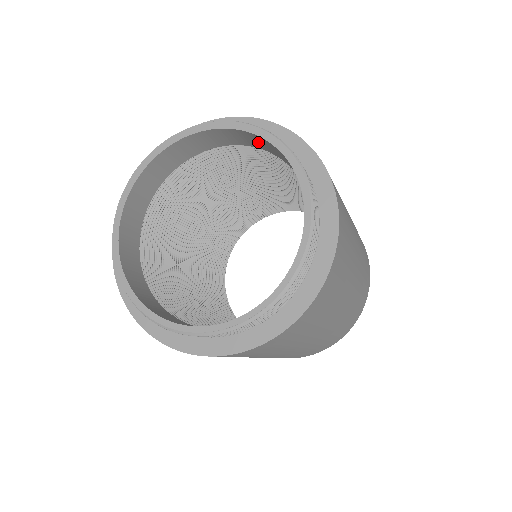
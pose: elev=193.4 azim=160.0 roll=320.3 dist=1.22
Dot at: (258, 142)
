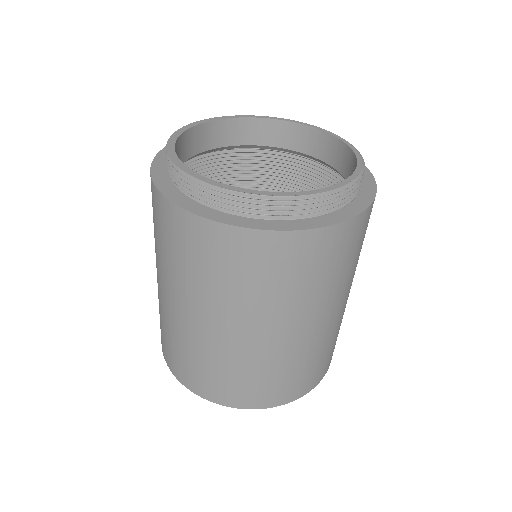
Dot at: (227, 133)
